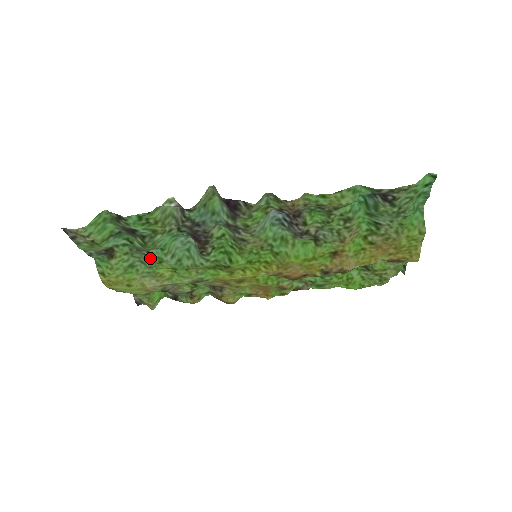
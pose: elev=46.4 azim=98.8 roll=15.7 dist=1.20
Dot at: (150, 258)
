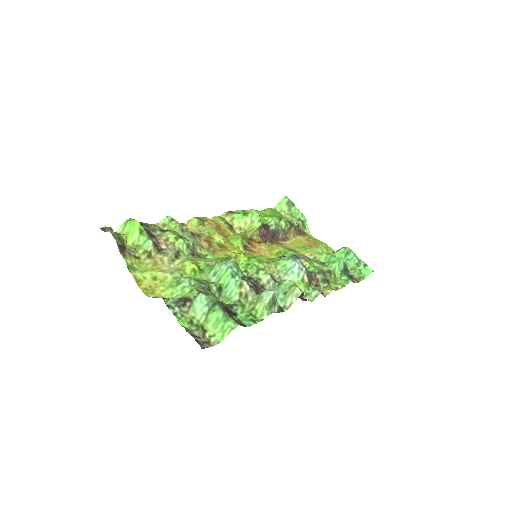
Dot at: (201, 282)
